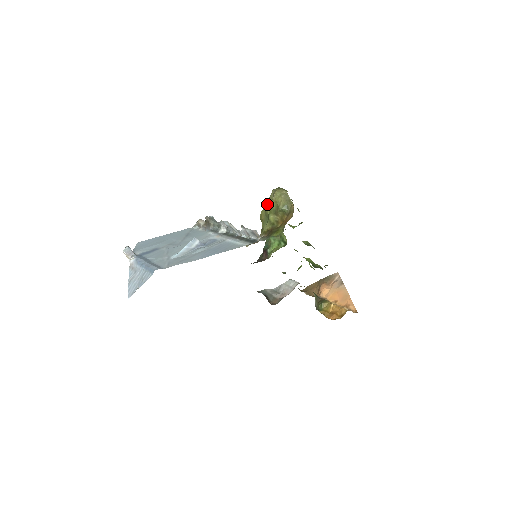
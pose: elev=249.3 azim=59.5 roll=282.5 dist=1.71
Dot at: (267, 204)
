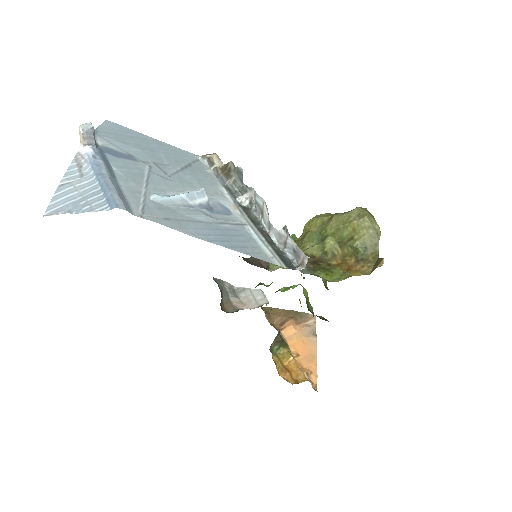
Dot at: (336, 220)
